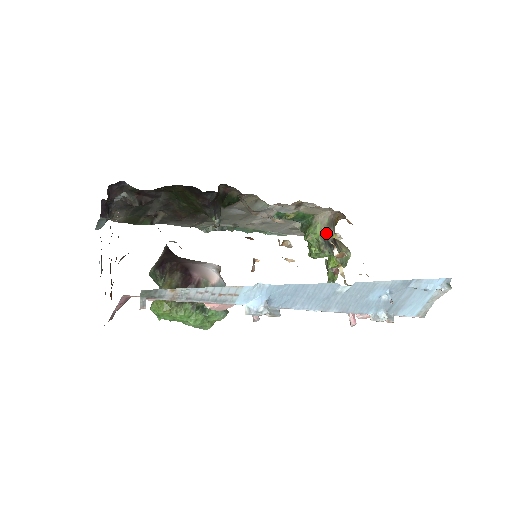
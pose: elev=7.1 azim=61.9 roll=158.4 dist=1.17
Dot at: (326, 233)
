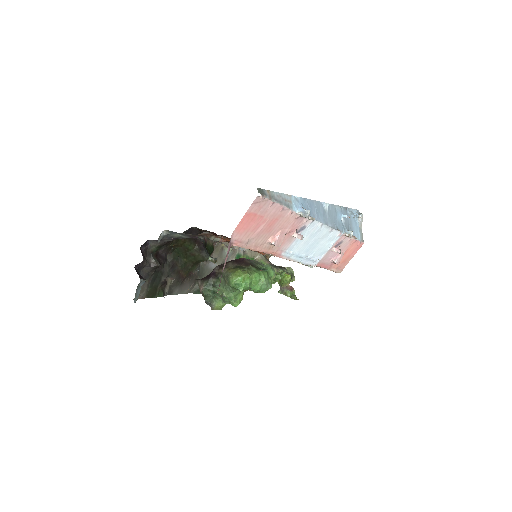
Dot at: (269, 263)
